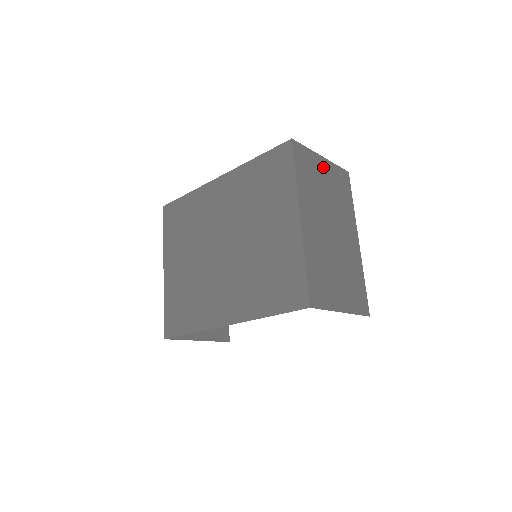
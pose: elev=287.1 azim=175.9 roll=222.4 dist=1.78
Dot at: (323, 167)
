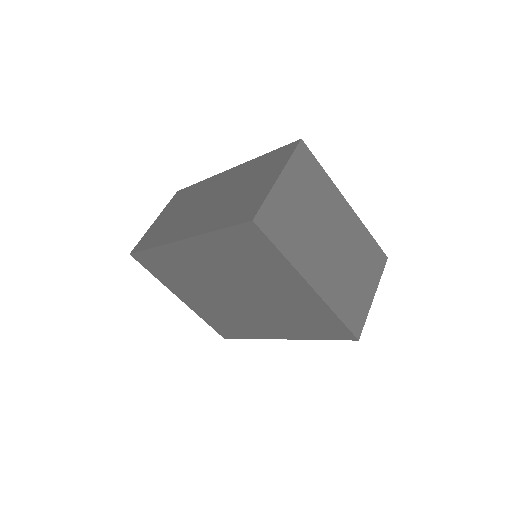
Dot at: (287, 189)
